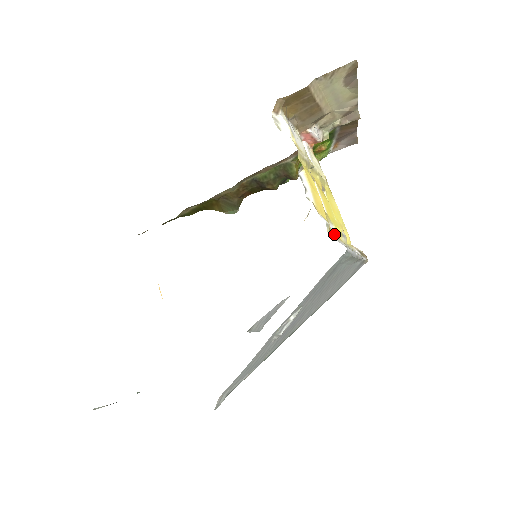
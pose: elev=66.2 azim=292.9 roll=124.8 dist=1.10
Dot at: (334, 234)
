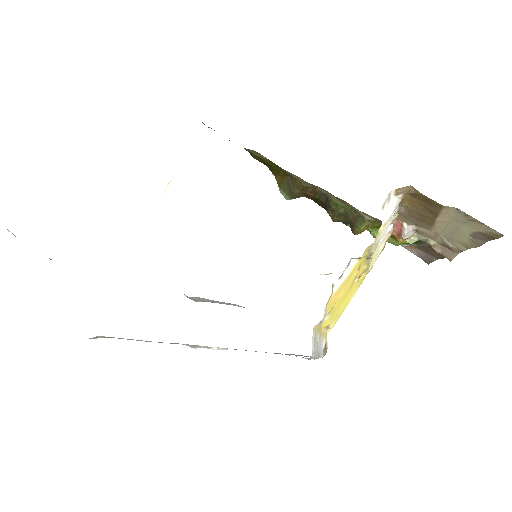
Dot at: (319, 327)
